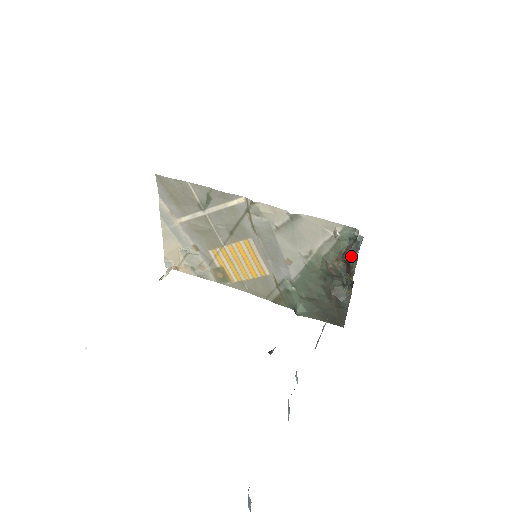
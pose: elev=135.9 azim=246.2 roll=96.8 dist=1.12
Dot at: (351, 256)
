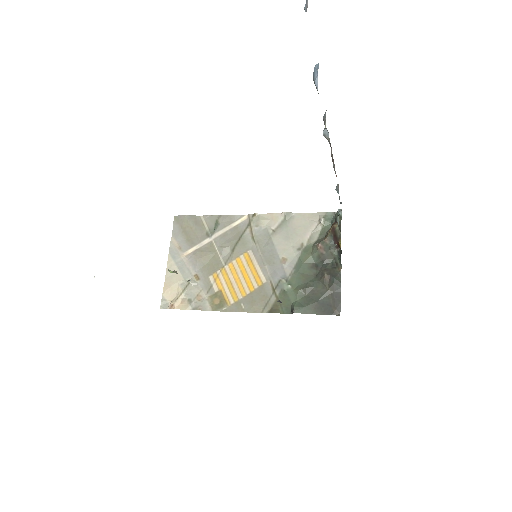
Dot at: (336, 222)
